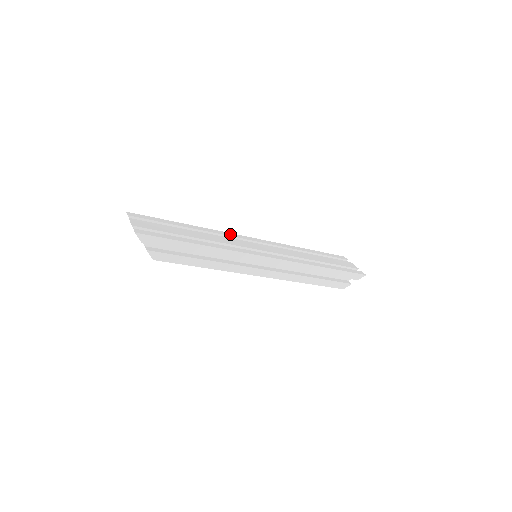
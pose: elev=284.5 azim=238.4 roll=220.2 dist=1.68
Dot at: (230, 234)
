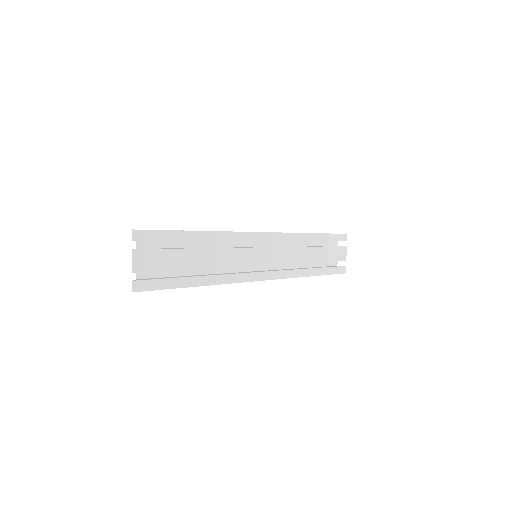
Dot at: (243, 236)
